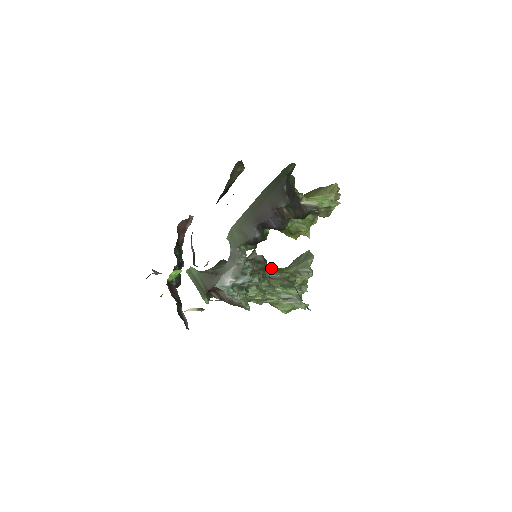
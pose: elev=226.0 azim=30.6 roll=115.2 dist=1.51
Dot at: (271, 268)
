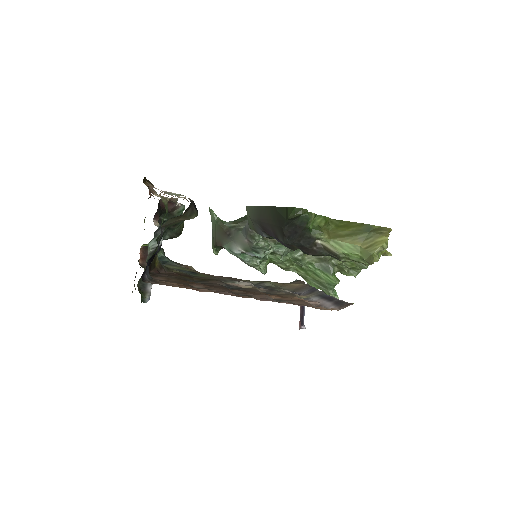
Dot at: occluded
